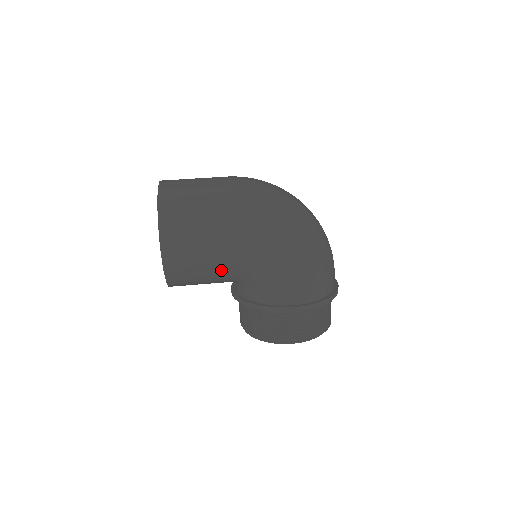
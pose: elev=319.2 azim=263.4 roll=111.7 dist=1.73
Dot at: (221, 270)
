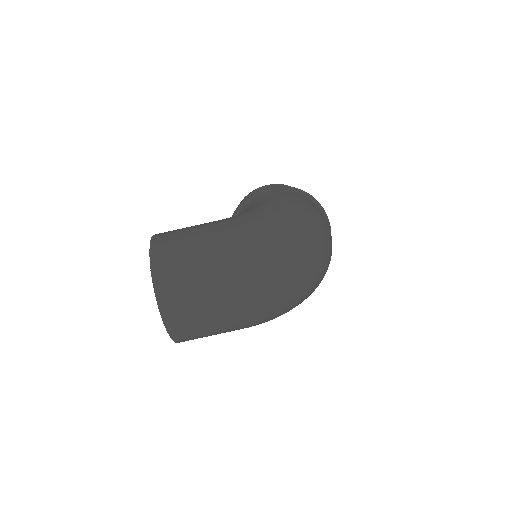
Dot at: occluded
